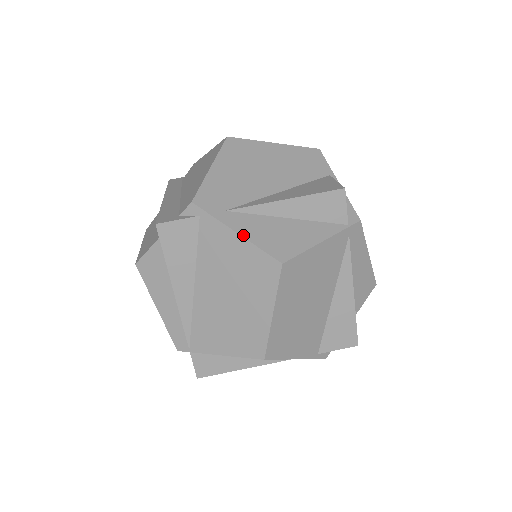
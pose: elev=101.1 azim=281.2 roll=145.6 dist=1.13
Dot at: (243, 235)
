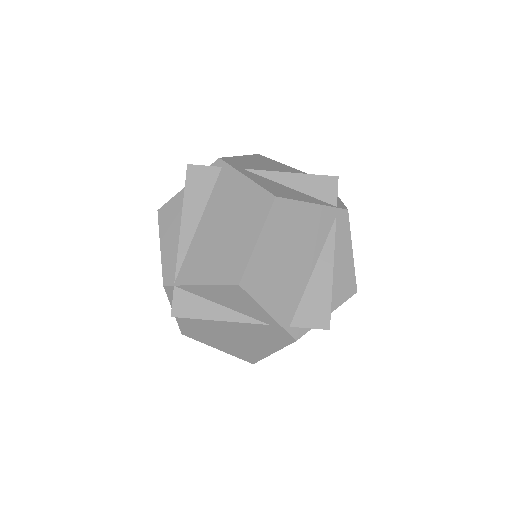
Dot at: (251, 178)
